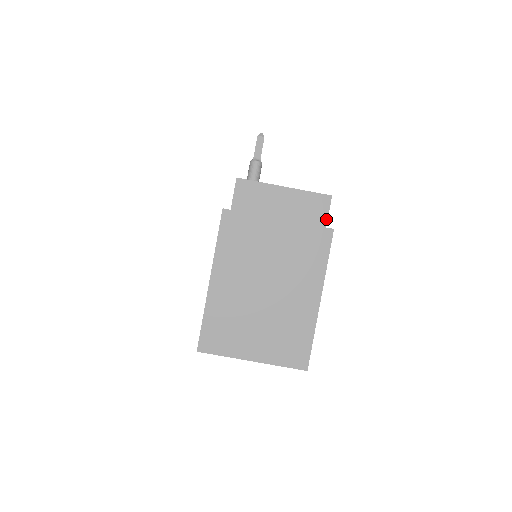
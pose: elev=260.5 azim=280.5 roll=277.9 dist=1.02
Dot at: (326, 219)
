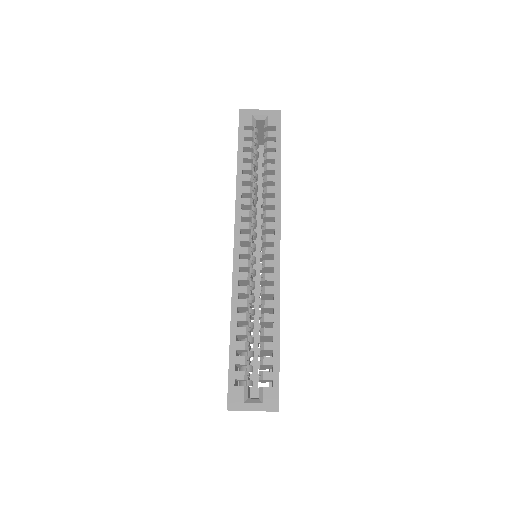
Dot at: occluded
